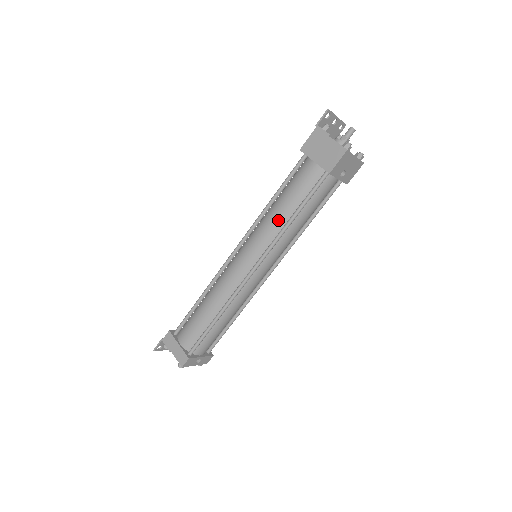
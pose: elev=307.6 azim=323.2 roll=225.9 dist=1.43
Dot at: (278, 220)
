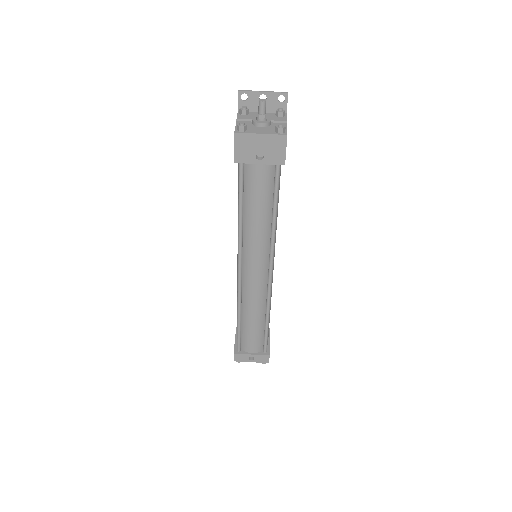
Dot at: occluded
